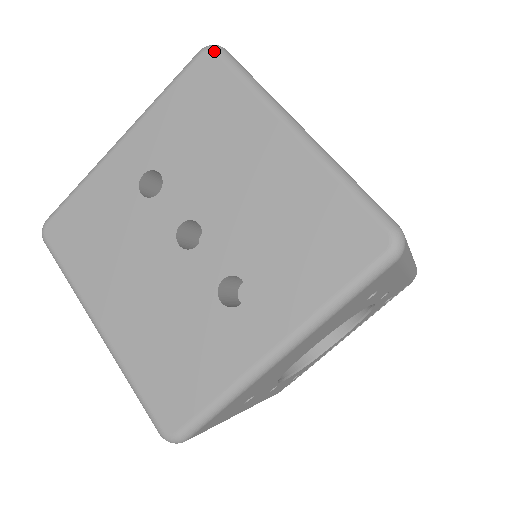
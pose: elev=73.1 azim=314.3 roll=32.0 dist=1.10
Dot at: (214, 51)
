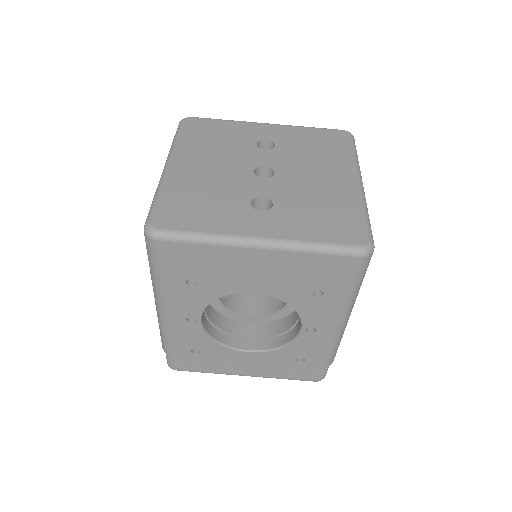
Dot at: (350, 134)
